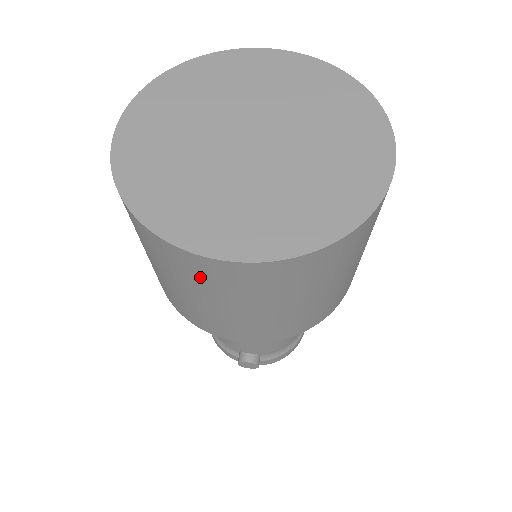
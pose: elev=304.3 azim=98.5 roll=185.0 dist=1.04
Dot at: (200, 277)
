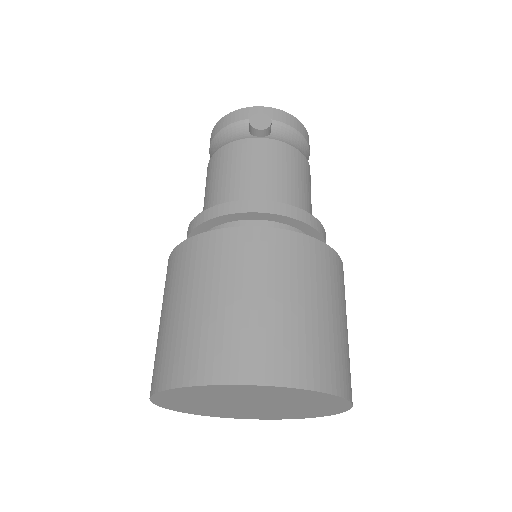
Dot at: occluded
